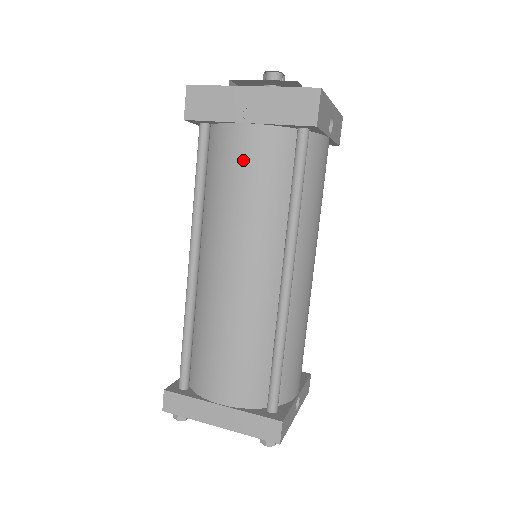
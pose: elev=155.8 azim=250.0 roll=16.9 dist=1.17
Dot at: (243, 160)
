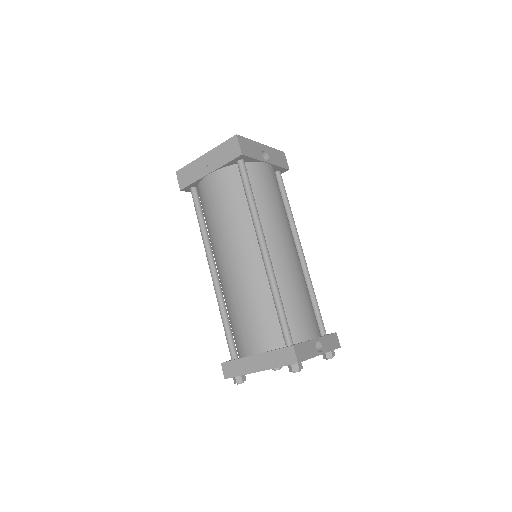
Dot at: (214, 194)
